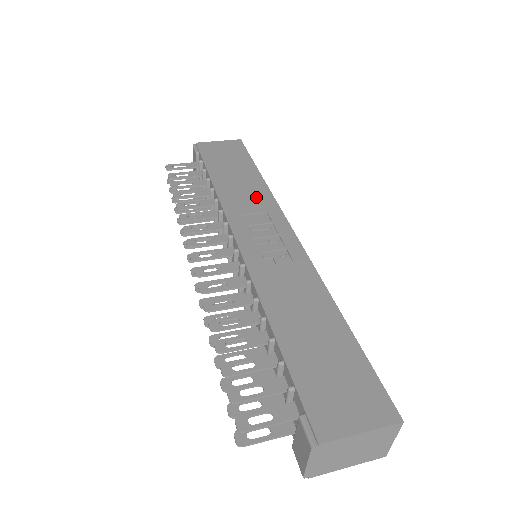
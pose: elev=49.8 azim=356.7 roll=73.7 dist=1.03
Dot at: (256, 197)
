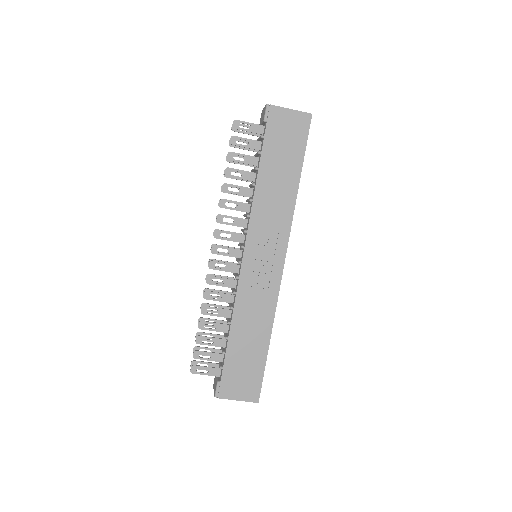
Dot at: (280, 212)
